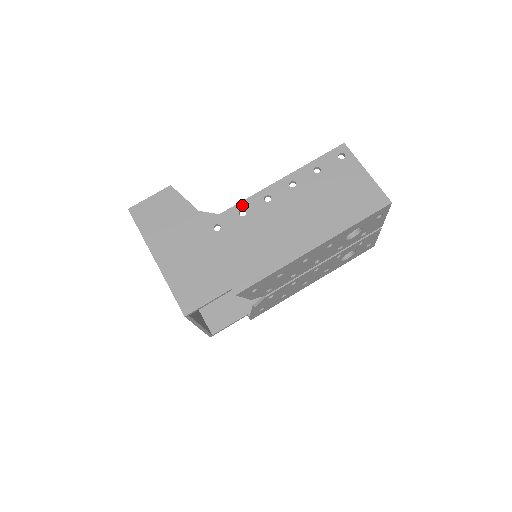
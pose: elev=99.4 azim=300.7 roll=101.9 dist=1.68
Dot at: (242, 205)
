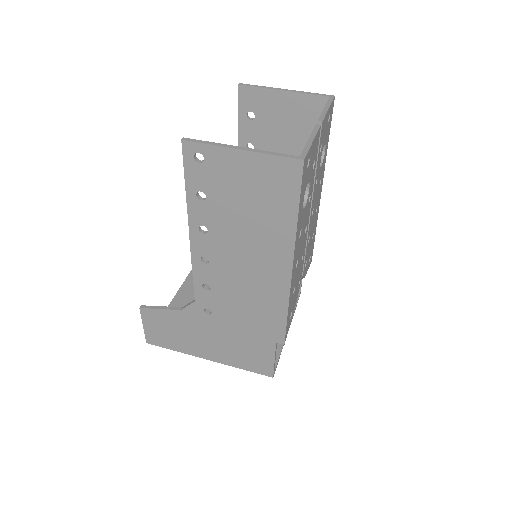
Dot at: (197, 282)
